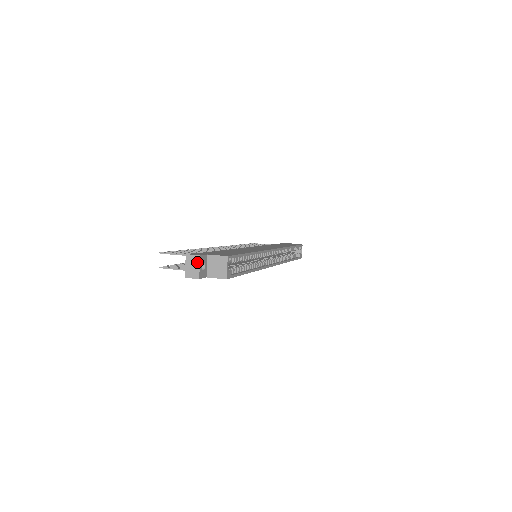
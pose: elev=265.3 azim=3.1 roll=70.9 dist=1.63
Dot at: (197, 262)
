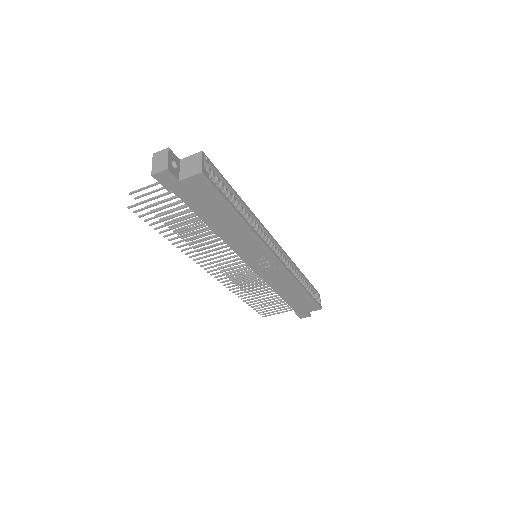
Dot at: (165, 155)
